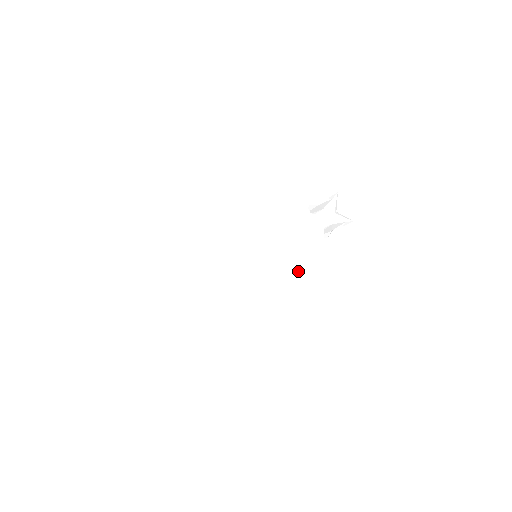
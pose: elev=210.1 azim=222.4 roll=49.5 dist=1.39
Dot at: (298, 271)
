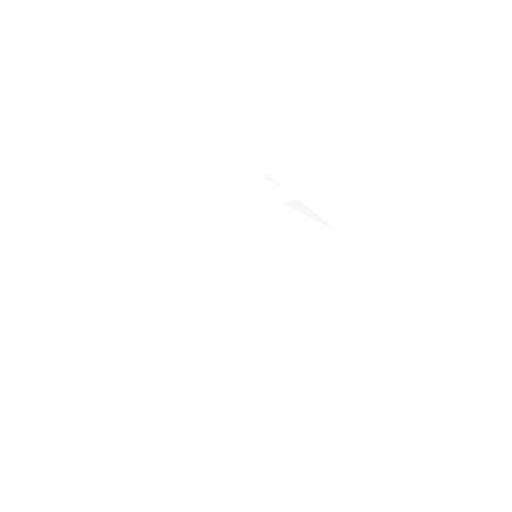
Dot at: (315, 274)
